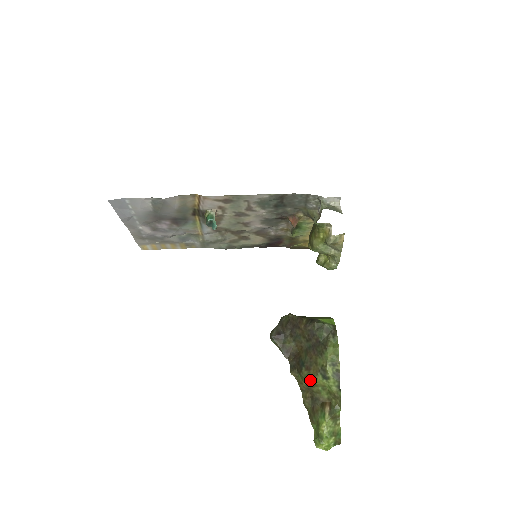
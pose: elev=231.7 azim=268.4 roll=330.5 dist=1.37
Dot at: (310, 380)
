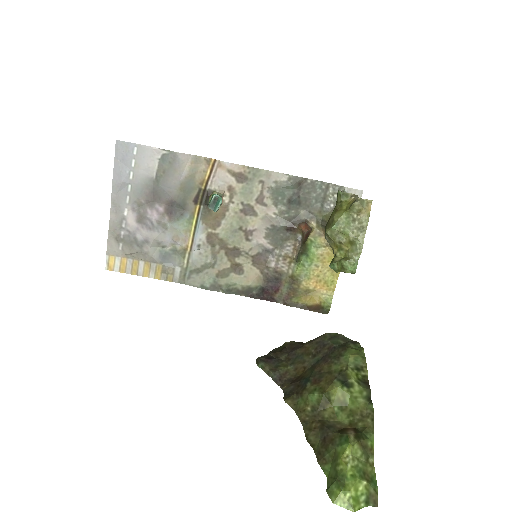
Dot at: (320, 393)
